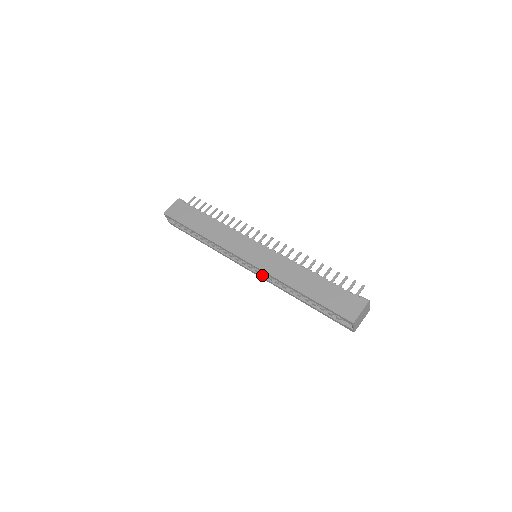
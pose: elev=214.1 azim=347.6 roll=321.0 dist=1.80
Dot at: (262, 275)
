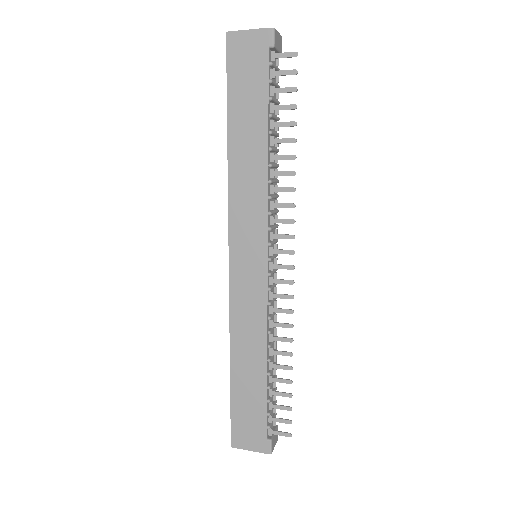
Dot at: occluded
